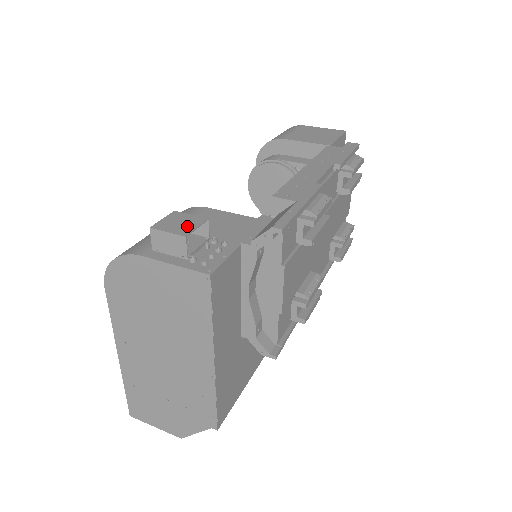
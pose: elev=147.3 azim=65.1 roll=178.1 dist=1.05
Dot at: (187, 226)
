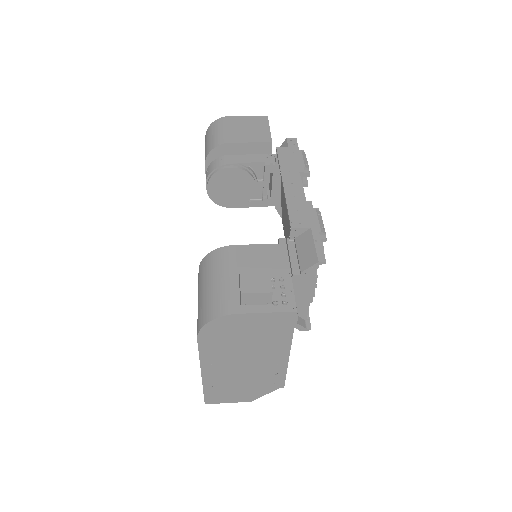
Dot at: (264, 282)
